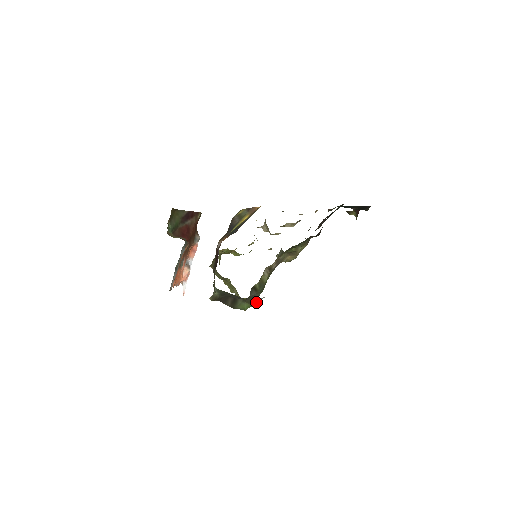
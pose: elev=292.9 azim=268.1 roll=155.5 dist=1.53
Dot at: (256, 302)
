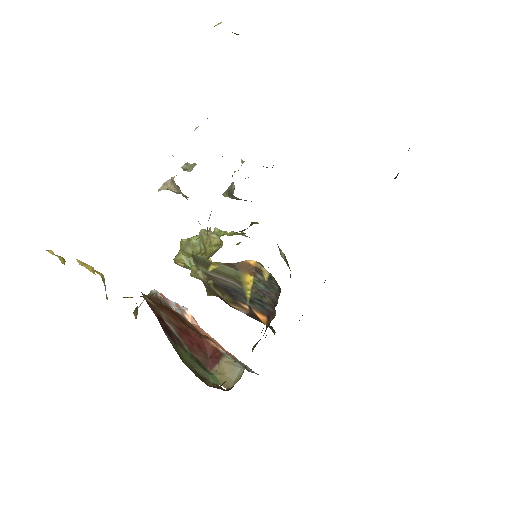
Dot at: occluded
